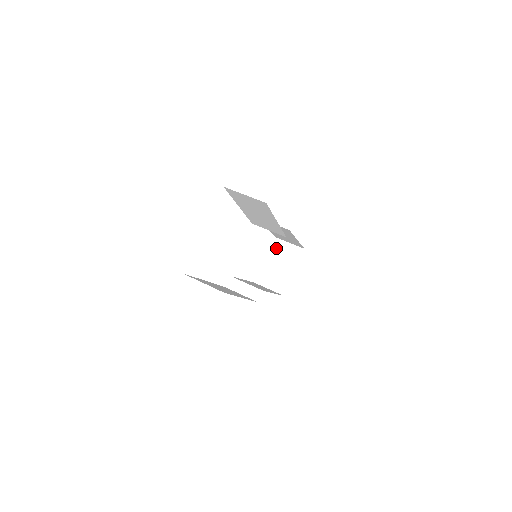
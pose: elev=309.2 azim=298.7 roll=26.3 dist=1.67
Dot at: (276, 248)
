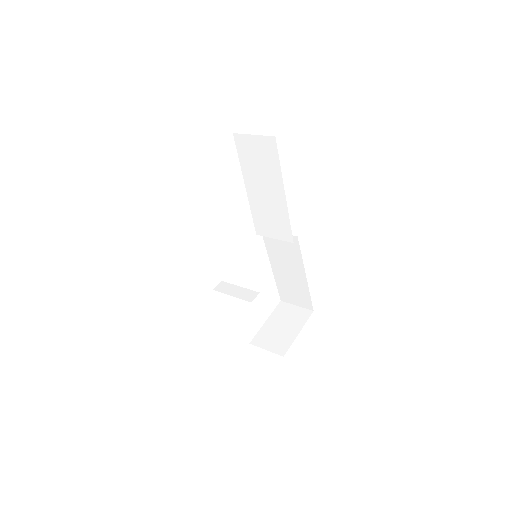
Dot at: (280, 310)
